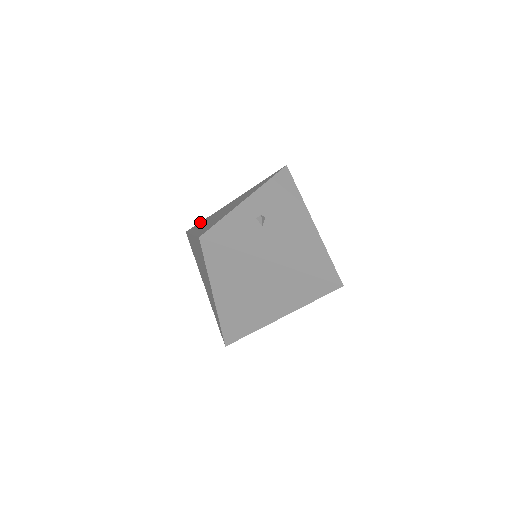
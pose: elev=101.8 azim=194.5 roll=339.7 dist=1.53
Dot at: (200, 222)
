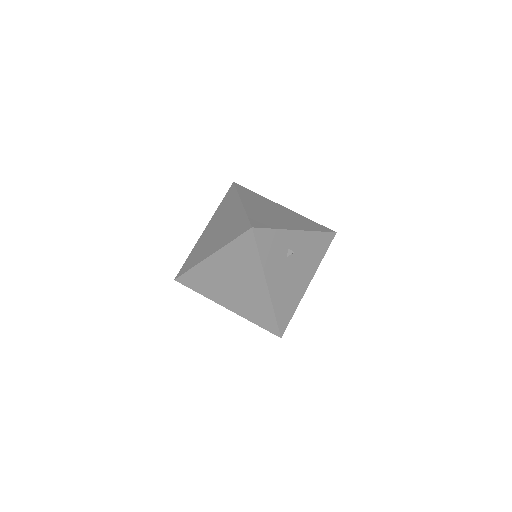
Dot at: (250, 190)
